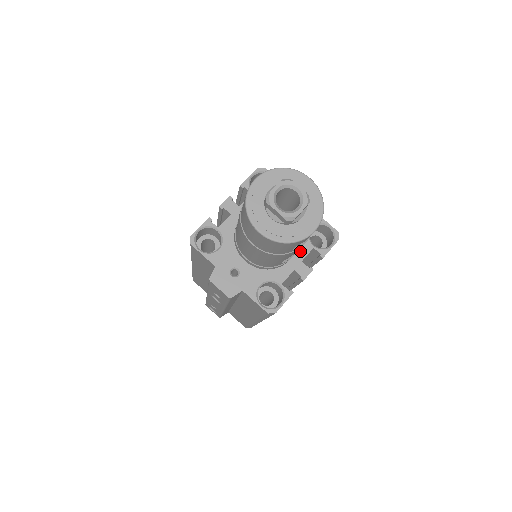
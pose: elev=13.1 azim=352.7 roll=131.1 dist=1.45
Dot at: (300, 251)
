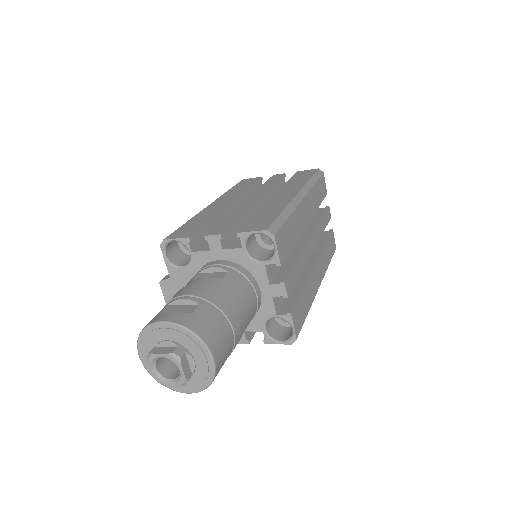
Dot at: (249, 324)
